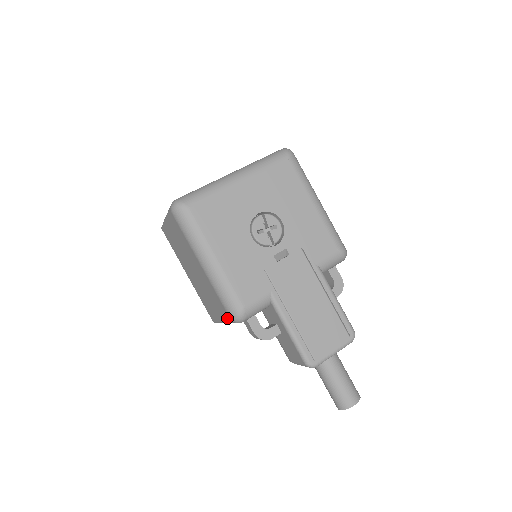
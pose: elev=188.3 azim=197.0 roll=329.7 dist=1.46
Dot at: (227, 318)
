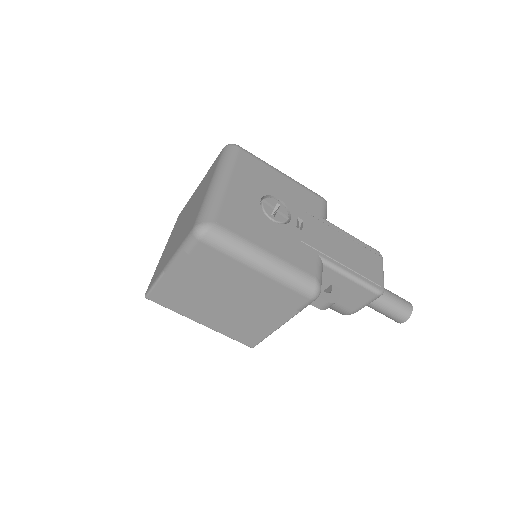
Dot at: (302, 304)
